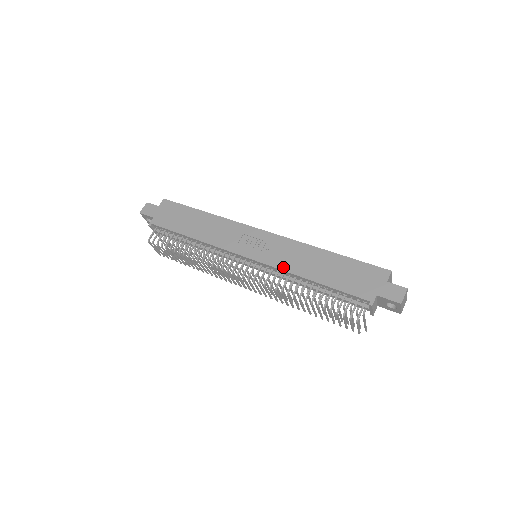
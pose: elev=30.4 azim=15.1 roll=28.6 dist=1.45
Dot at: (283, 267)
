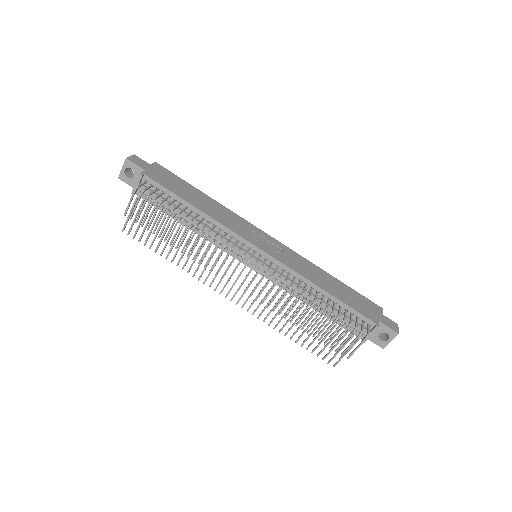
Dot at: (297, 270)
